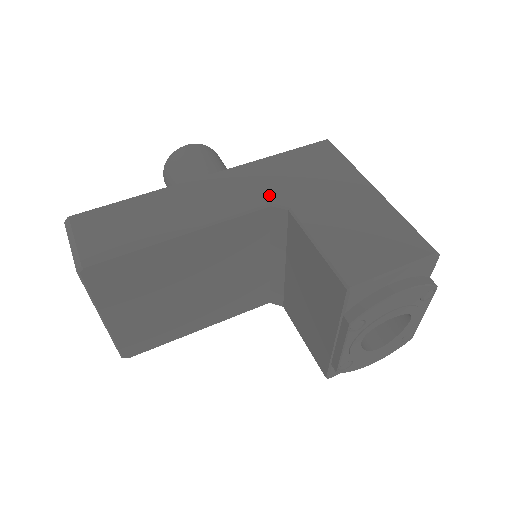
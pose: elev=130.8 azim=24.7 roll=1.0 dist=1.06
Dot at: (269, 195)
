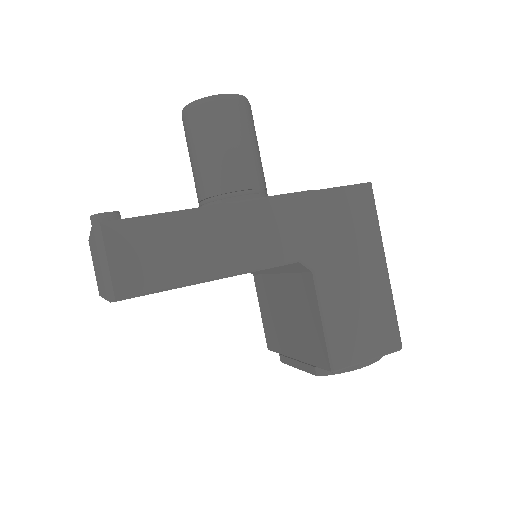
Dot at: (301, 249)
